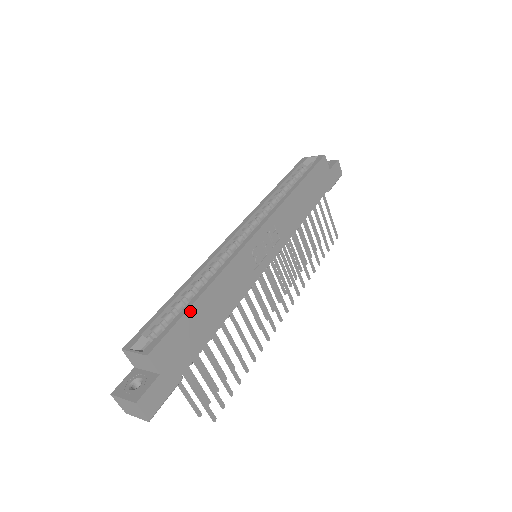
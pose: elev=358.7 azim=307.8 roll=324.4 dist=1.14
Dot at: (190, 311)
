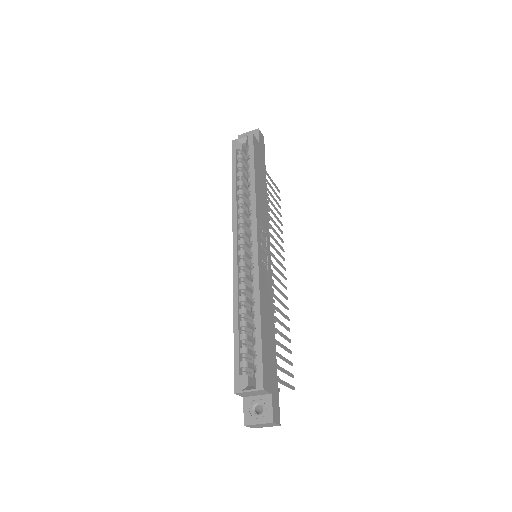
Dot at: (262, 338)
